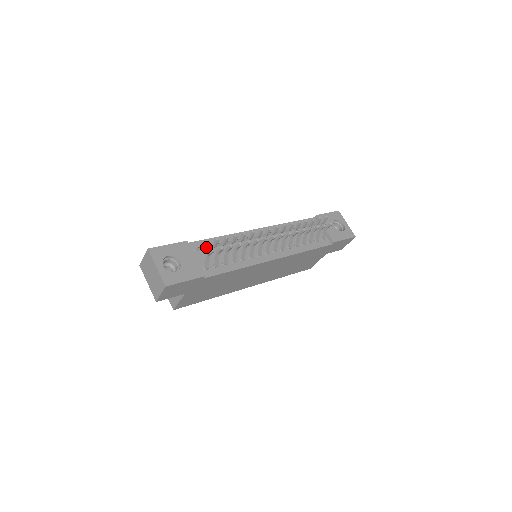
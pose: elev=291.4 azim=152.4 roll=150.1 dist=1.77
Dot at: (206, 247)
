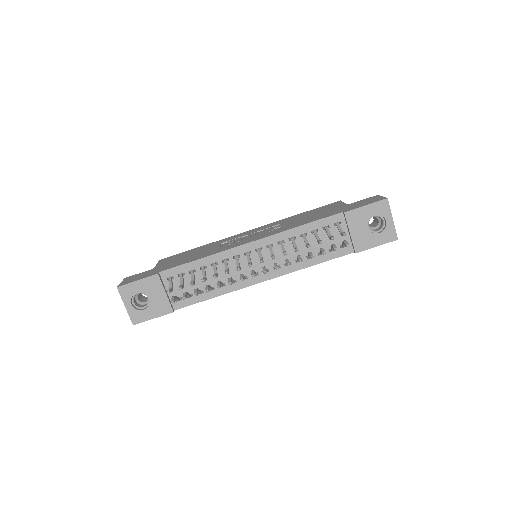
Dot at: occluded
